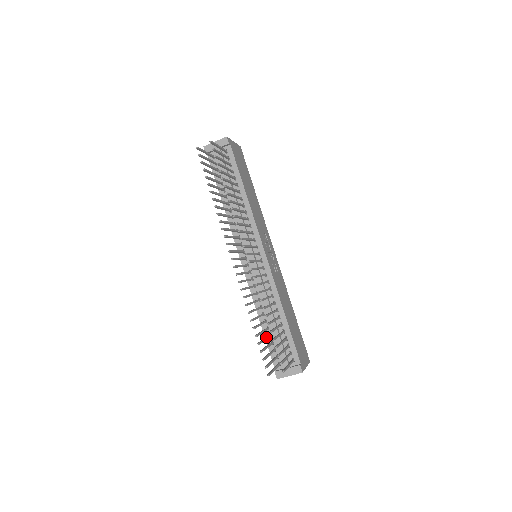
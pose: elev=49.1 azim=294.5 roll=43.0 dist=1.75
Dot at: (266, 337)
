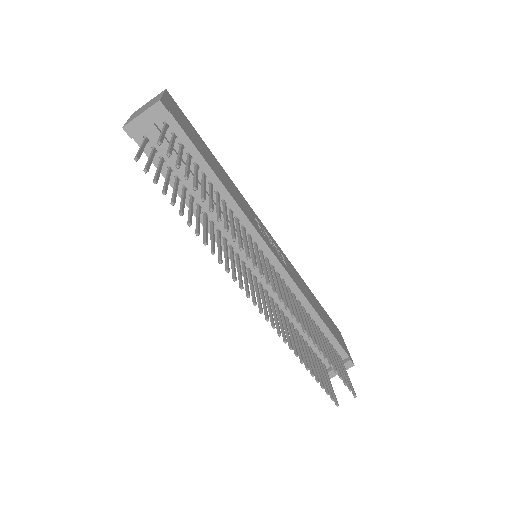
Dot at: (310, 355)
